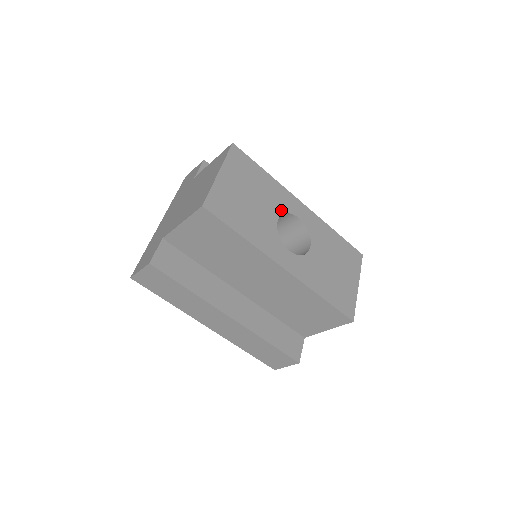
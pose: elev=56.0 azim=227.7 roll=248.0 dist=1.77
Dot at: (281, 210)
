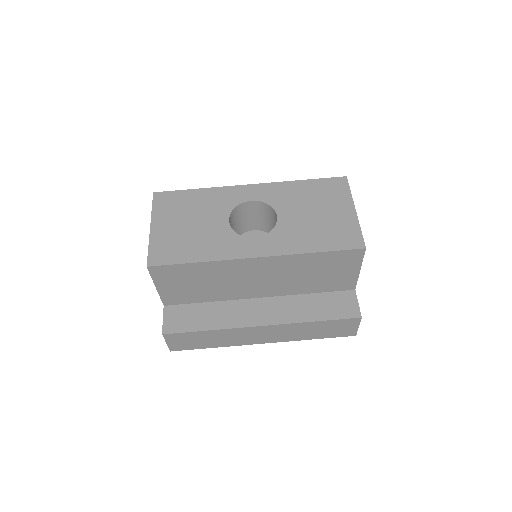
Dot at: (228, 209)
